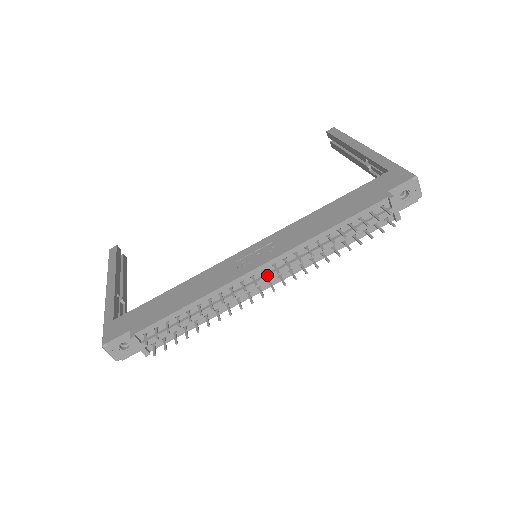
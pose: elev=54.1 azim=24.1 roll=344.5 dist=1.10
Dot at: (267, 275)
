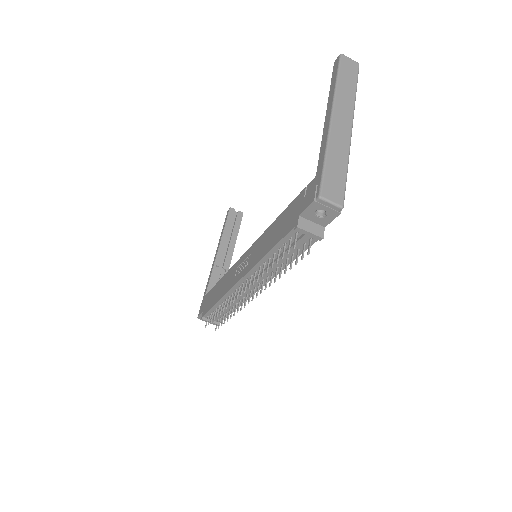
Dot at: (247, 286)
